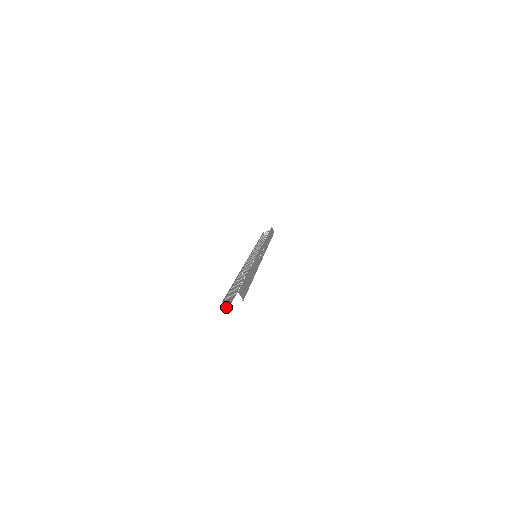
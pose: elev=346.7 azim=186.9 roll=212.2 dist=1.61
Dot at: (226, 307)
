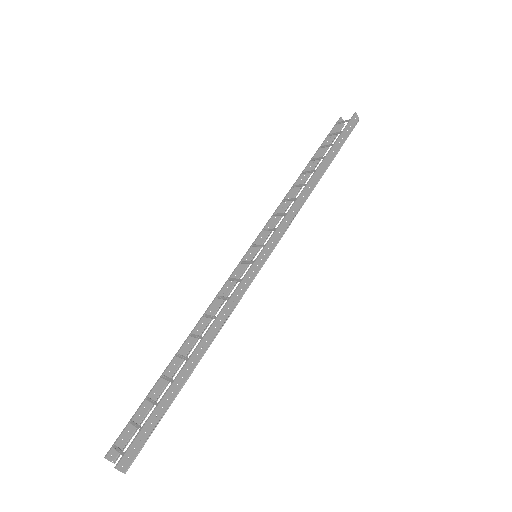
Dot at: (112, 460)
